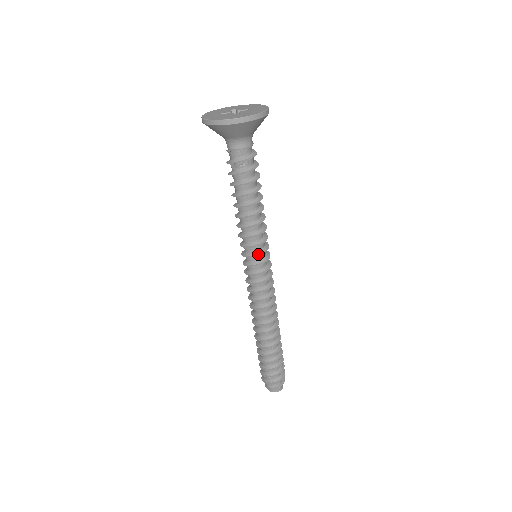
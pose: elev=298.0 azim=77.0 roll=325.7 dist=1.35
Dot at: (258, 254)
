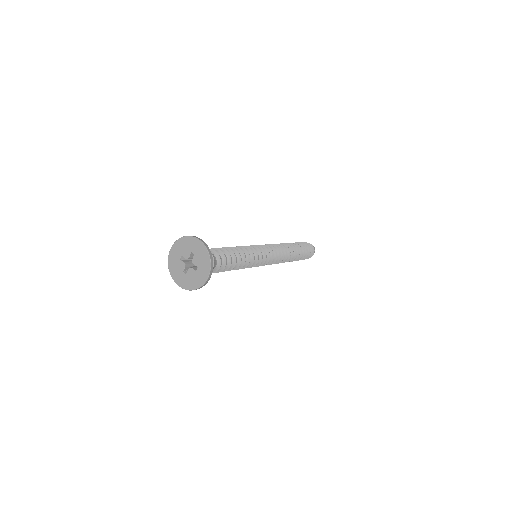
Dot at: (260, 261)
